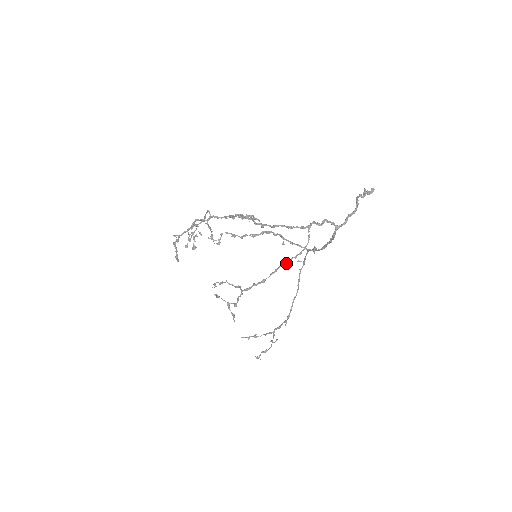
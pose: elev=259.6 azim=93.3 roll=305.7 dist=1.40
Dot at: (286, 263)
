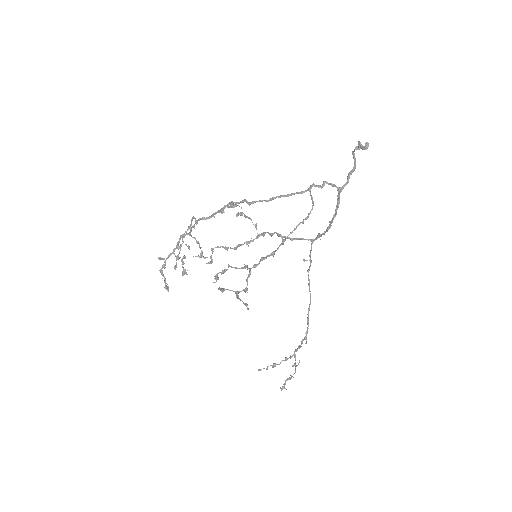
Dot at: (294, 230)
